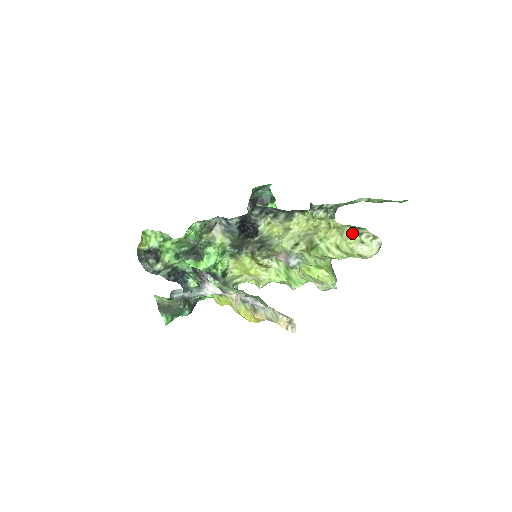
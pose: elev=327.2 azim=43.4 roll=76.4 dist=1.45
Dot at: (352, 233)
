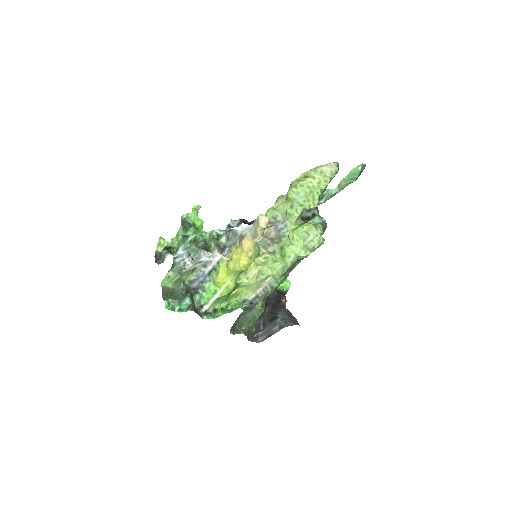
Dot at: occluded
